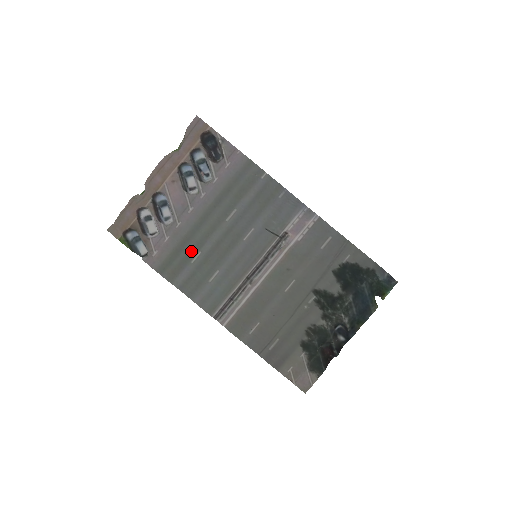
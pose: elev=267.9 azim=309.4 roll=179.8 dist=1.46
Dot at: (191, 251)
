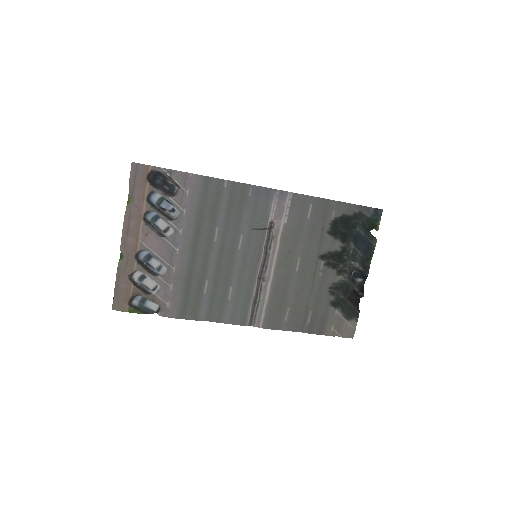
Dot at: (198, 285)
